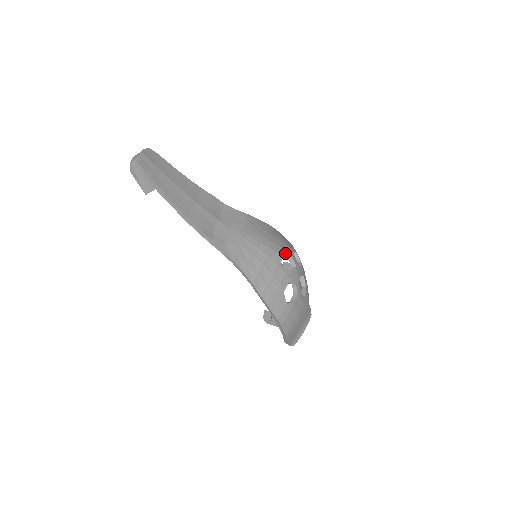
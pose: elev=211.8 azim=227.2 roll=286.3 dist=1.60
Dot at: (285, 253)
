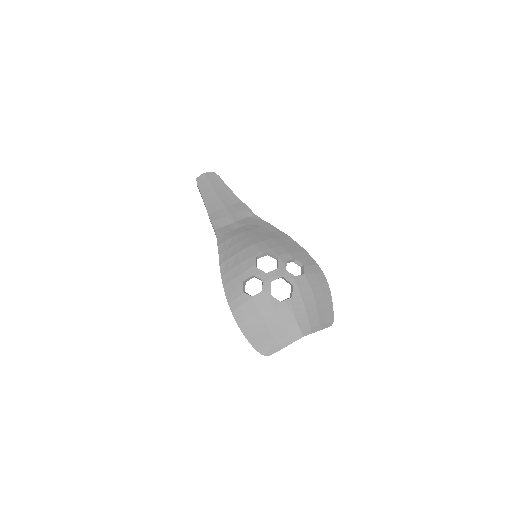
Dot at: (271, 253)
